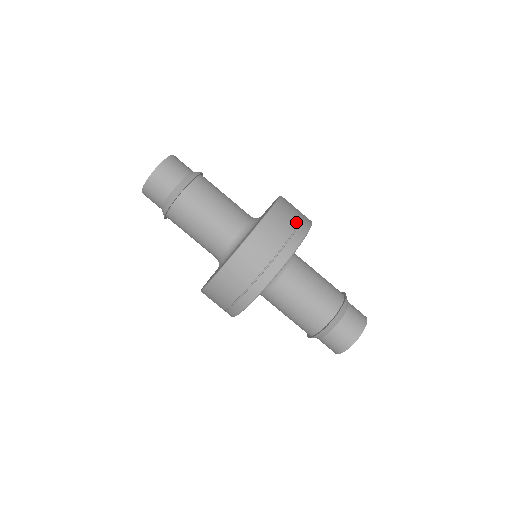
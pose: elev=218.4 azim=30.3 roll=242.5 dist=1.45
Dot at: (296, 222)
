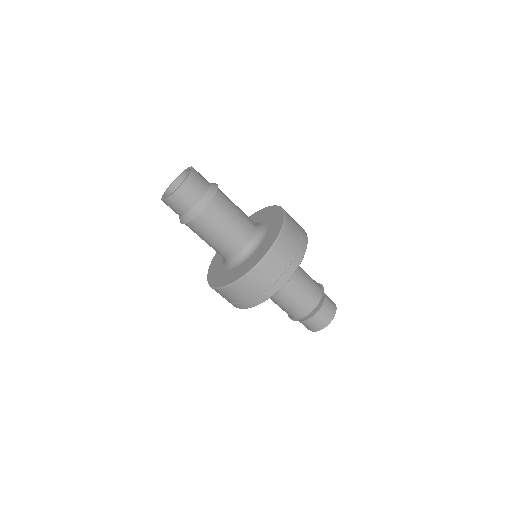
Dot at: (299, 225)
